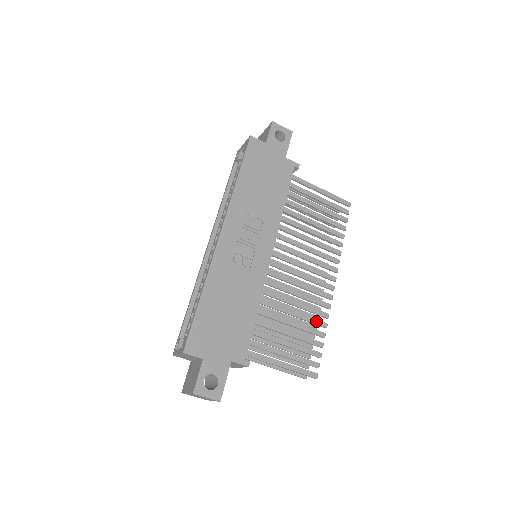
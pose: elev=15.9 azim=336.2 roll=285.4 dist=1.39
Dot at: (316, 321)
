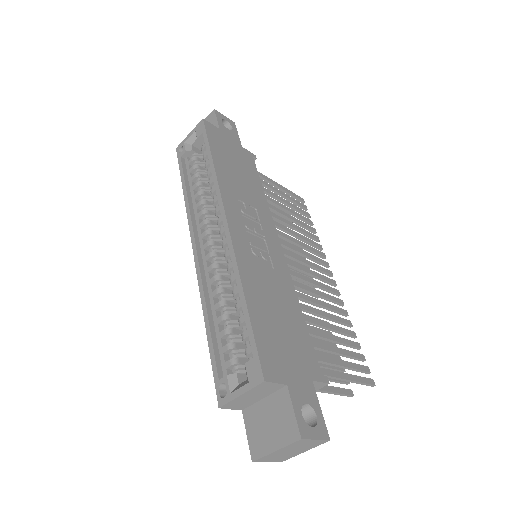
Dot at: (343, 320)
